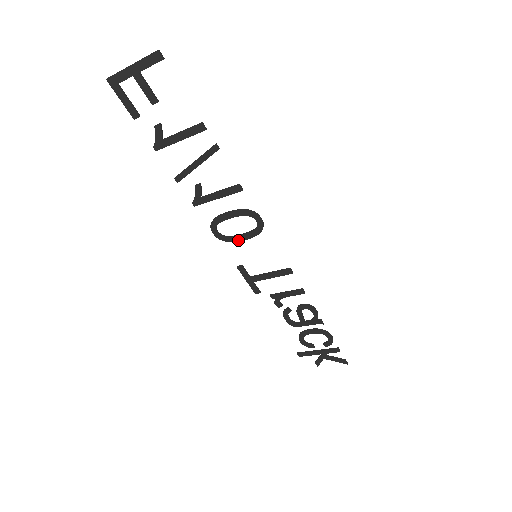
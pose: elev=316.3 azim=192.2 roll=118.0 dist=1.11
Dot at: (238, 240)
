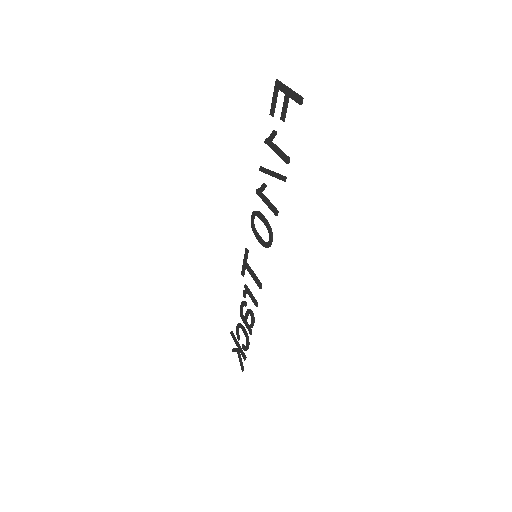
Dot at: (256, 236)
